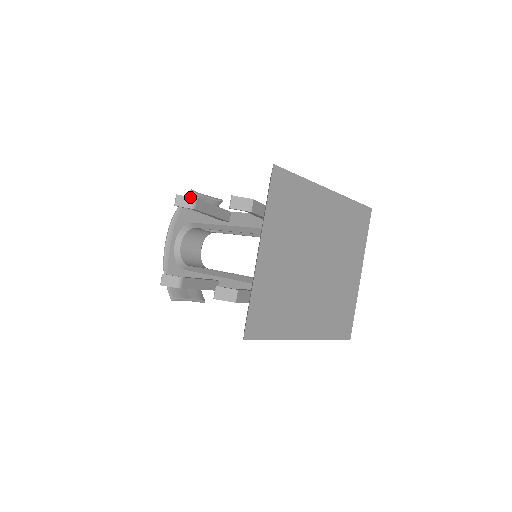
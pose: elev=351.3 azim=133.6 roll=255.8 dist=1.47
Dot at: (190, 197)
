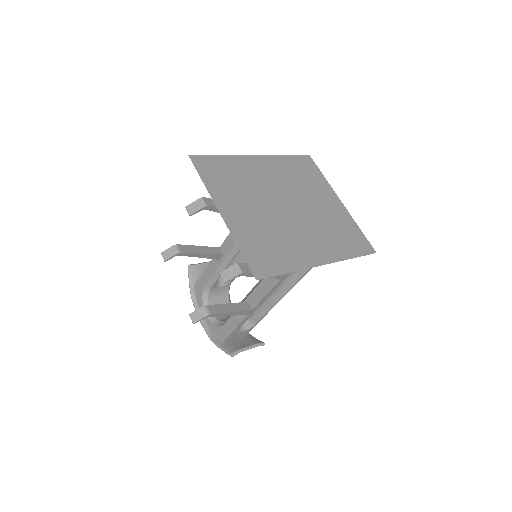
Dot at: (171, 247)
